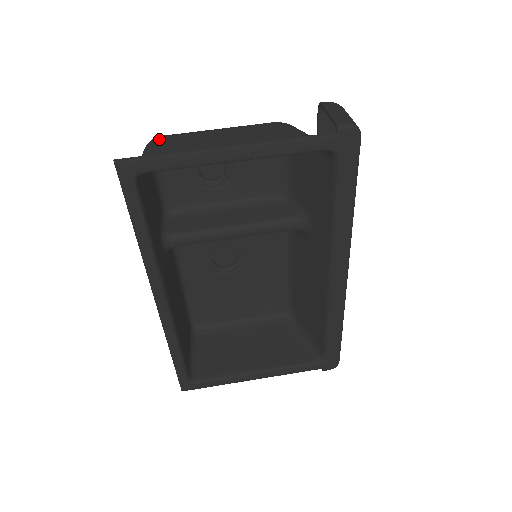
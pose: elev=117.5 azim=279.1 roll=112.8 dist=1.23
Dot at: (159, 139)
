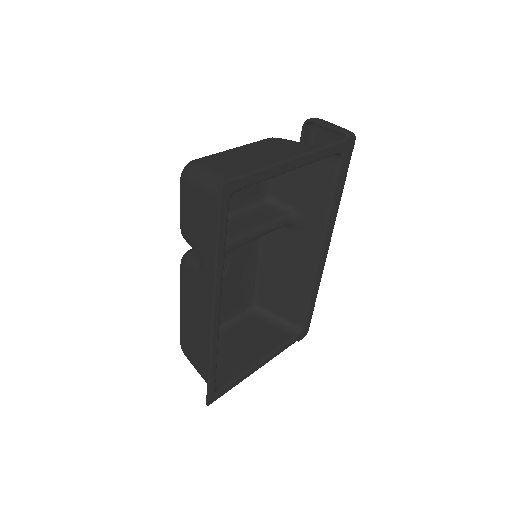
Dot at: (201, 163)
